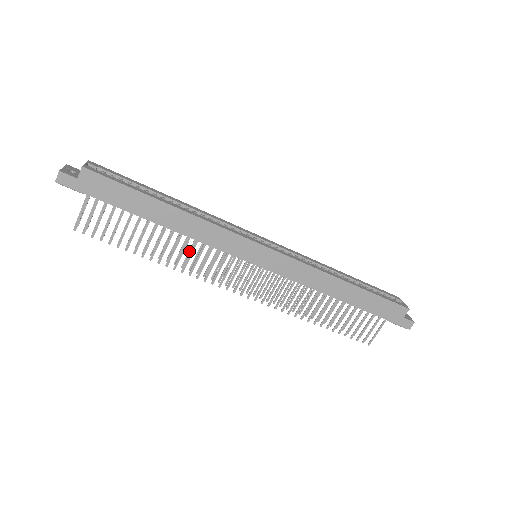
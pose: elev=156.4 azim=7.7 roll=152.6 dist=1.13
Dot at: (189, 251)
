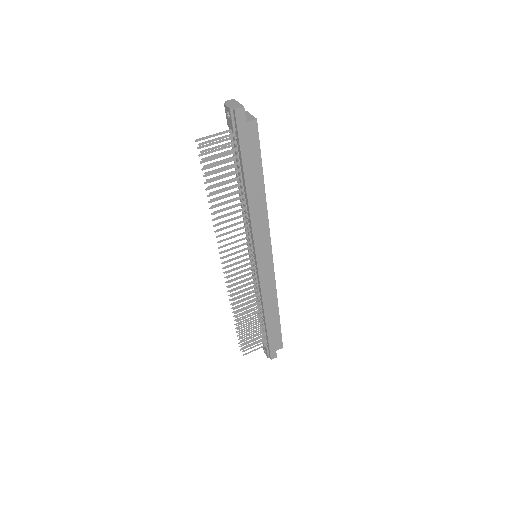
Dot at: occluded
